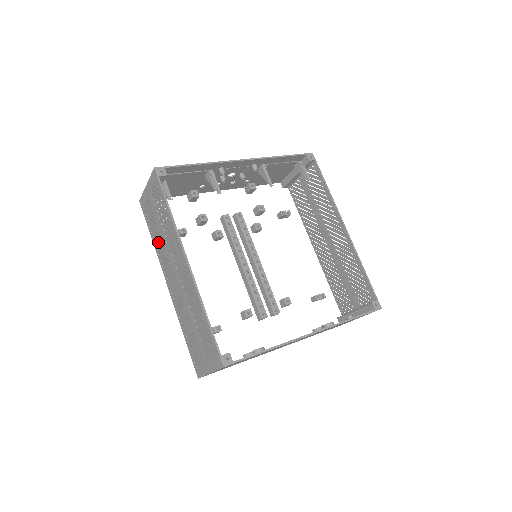
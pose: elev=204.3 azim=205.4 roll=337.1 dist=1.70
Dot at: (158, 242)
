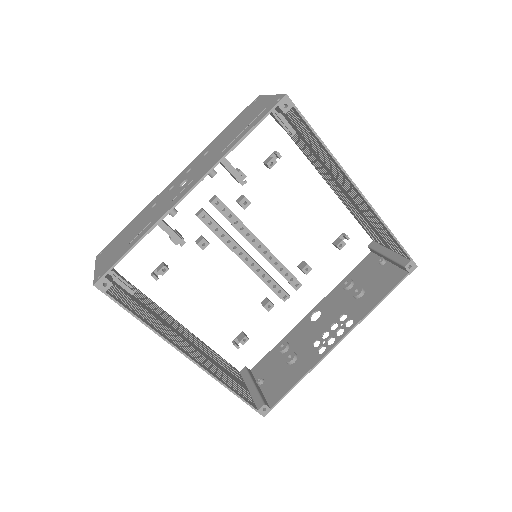
Dot at: (145, 299)
